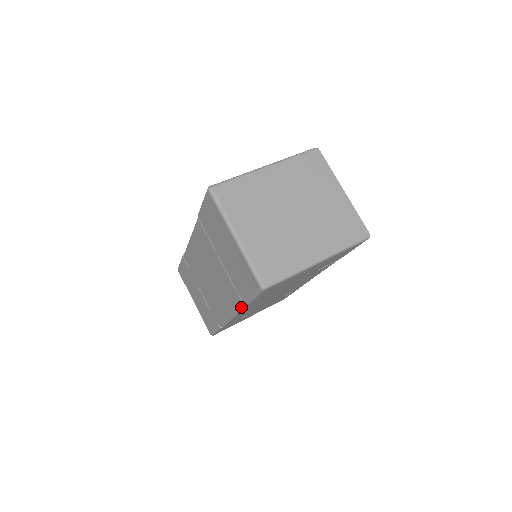
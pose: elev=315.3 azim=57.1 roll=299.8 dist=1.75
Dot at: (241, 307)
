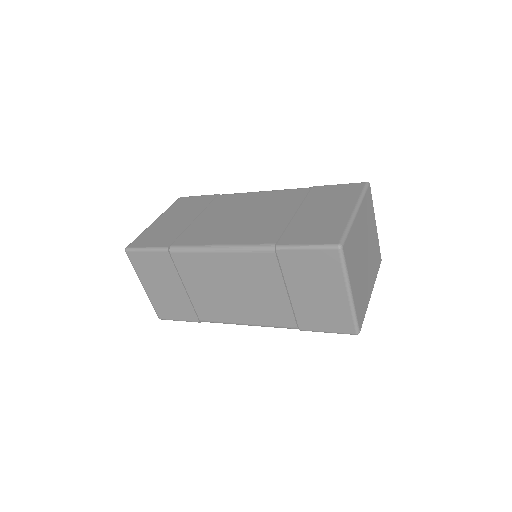
Dot at: occluded
